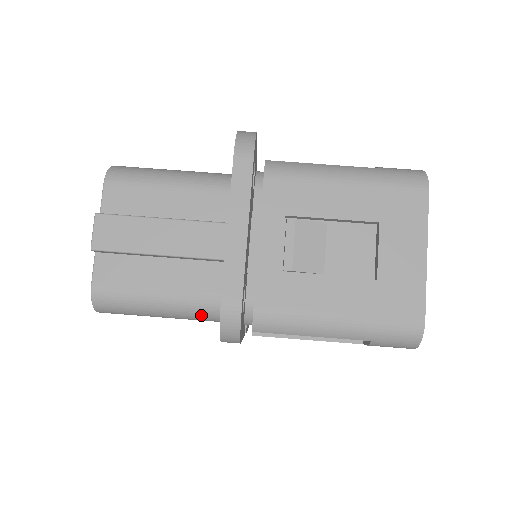
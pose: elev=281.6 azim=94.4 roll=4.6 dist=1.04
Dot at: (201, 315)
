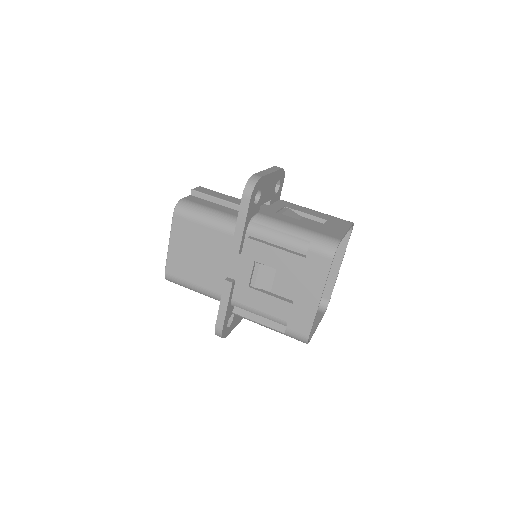
Dot at: (226, 223)
